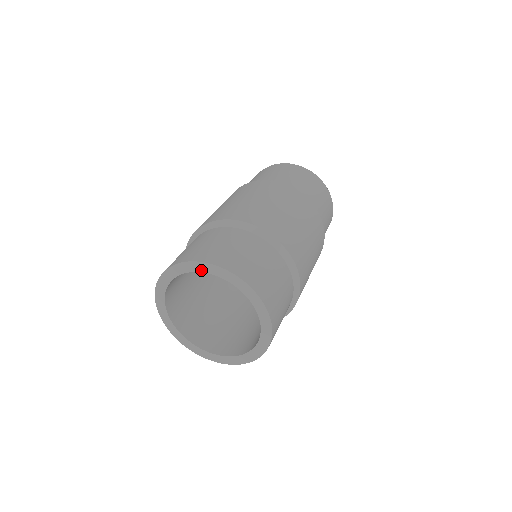
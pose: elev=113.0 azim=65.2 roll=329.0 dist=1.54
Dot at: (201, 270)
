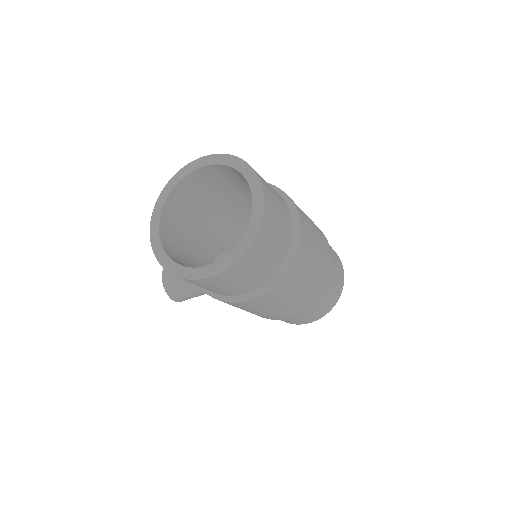
Dot at: (248, 178)
